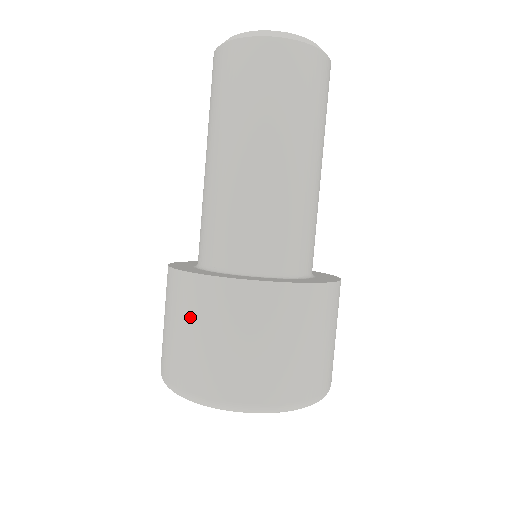
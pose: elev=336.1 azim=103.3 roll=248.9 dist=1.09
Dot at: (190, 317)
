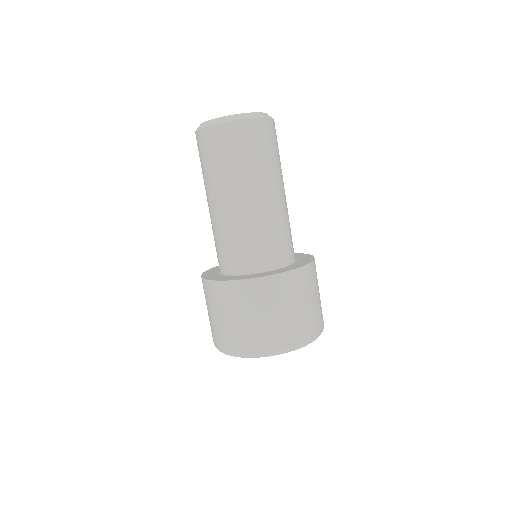
Dot at: (268, 304)
